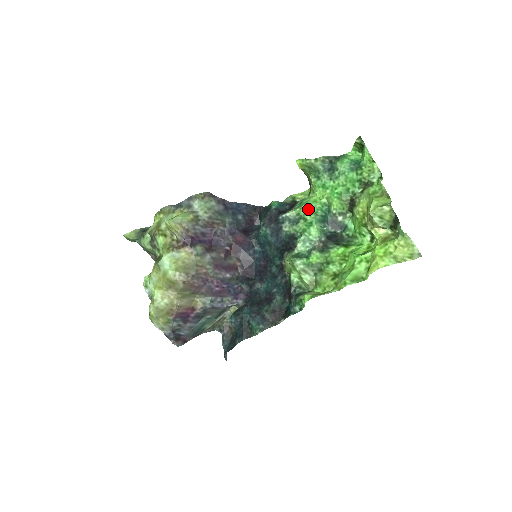
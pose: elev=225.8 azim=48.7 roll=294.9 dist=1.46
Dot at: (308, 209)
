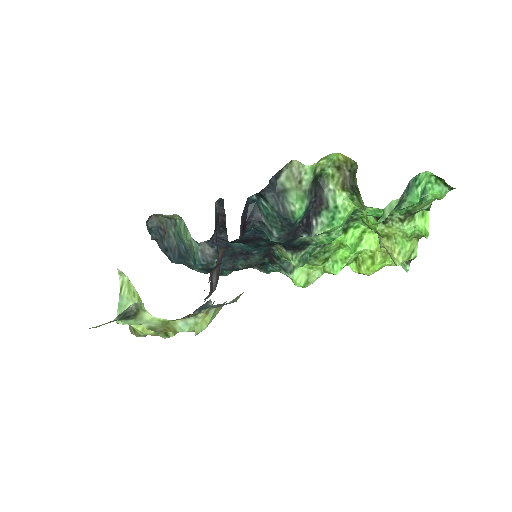
Dot at: (339, 228)
